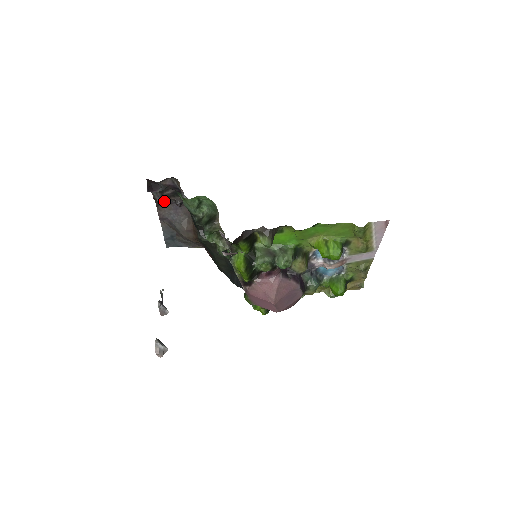
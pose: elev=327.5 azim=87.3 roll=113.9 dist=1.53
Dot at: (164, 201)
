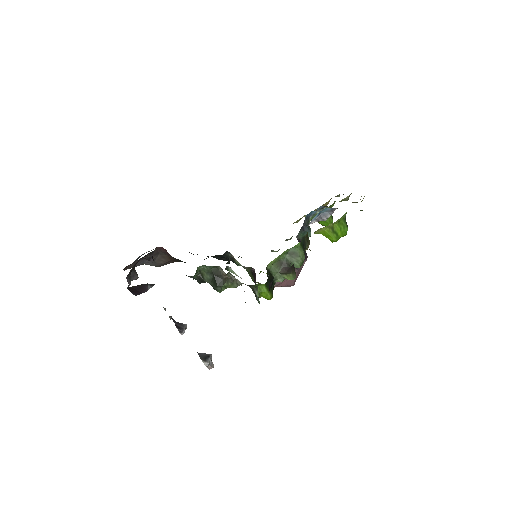
Dot at: occluded
